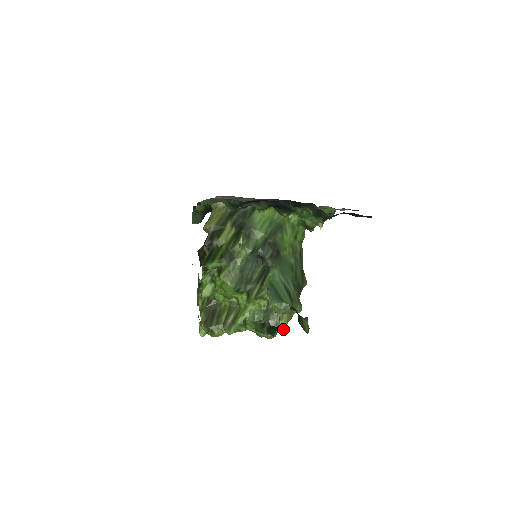
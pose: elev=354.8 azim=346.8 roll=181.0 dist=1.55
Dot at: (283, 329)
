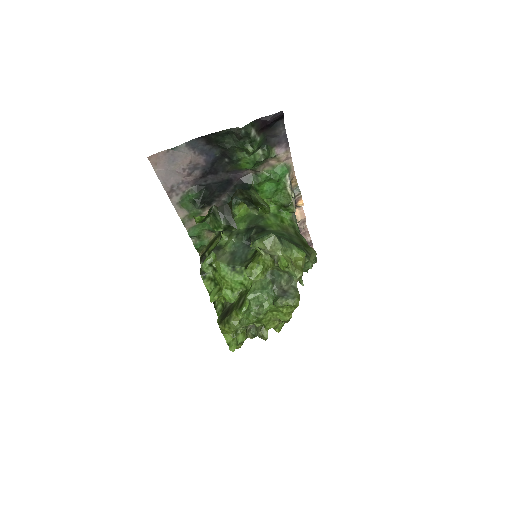
Dot at: (284, 267)
